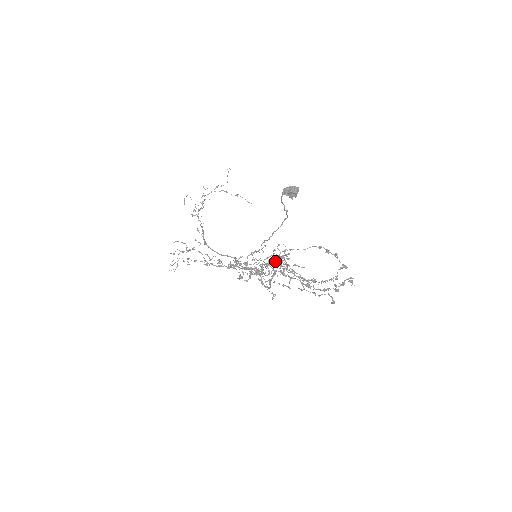
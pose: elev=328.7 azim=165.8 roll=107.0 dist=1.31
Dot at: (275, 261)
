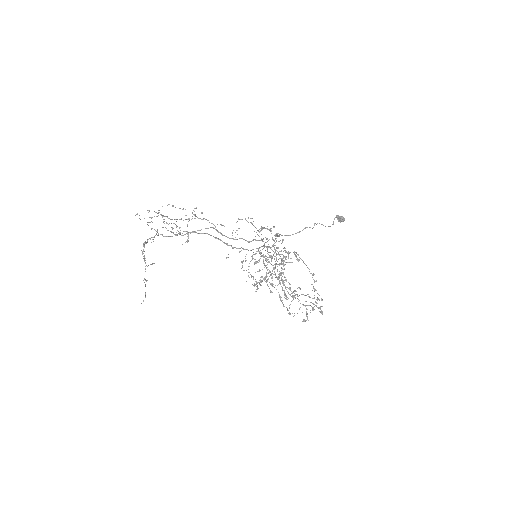
Dot at: (288, 256)
